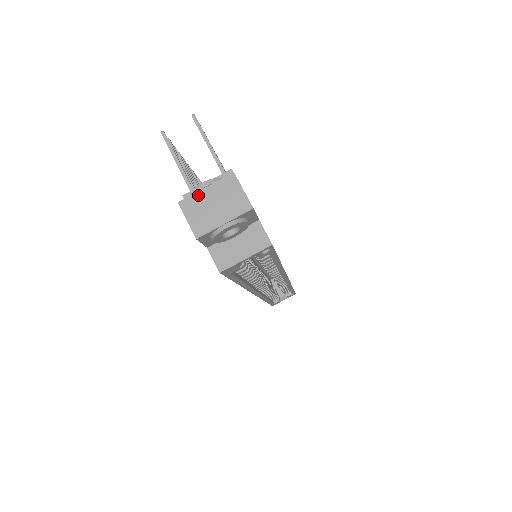
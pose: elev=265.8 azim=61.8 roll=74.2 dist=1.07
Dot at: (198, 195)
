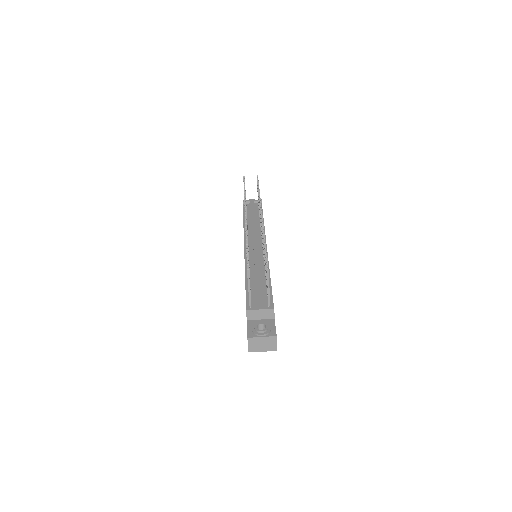
Dot at: (257, 339)
